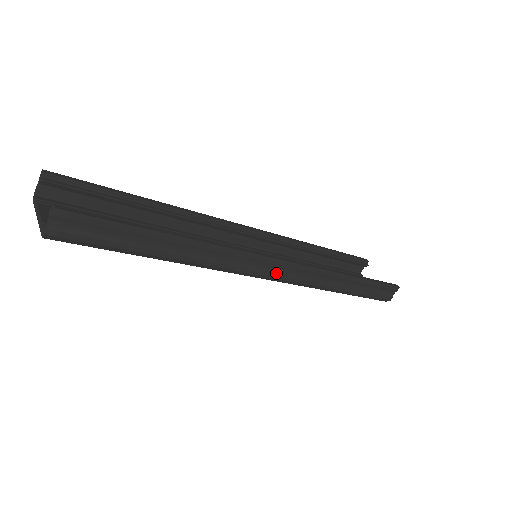
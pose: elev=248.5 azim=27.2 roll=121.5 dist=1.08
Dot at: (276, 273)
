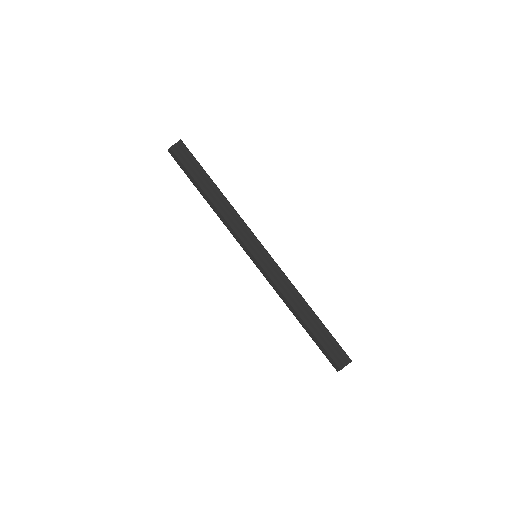
Dot at: (258, 256)
